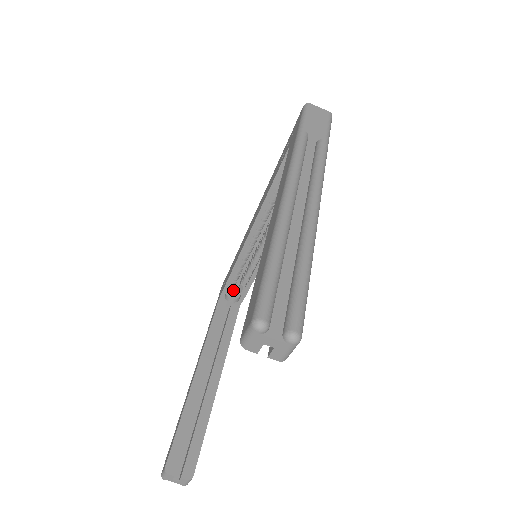
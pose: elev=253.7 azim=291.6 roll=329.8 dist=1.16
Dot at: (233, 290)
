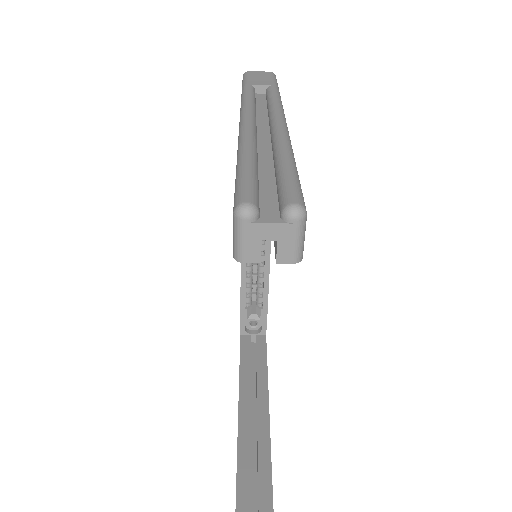
Dot at: (251, 318)
